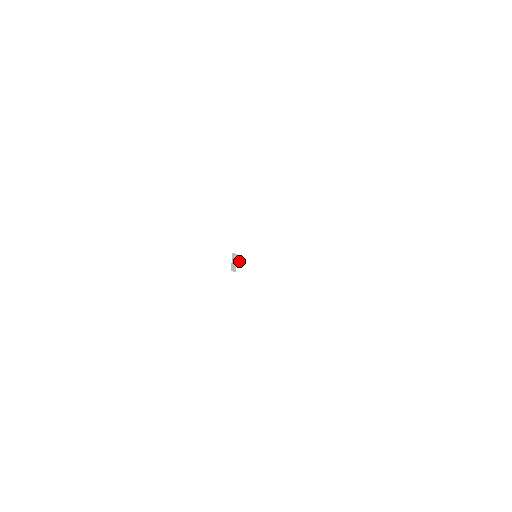
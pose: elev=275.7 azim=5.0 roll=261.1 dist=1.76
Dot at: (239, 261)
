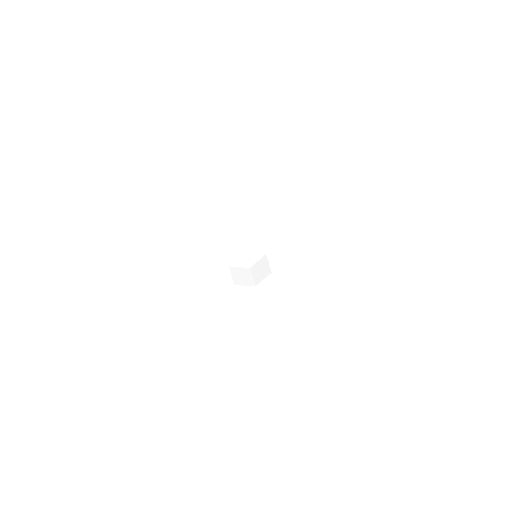
Dot at: (253, 273)
